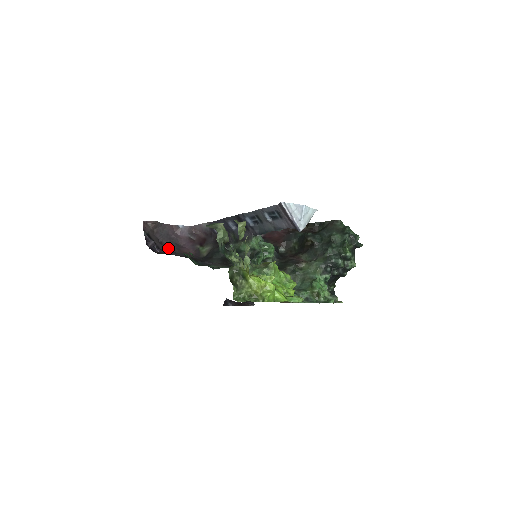
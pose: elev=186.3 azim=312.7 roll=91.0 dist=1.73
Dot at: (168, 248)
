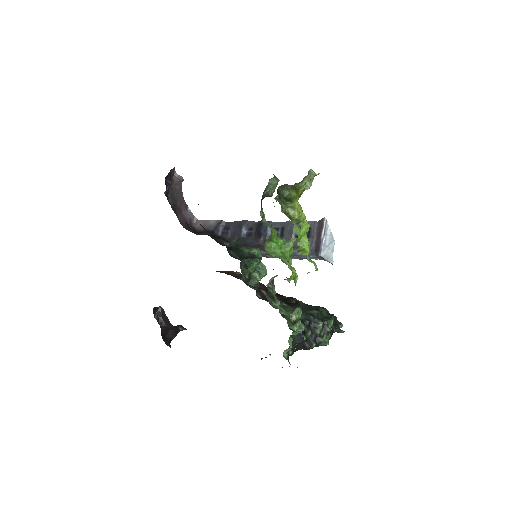
Dot at: occluded
